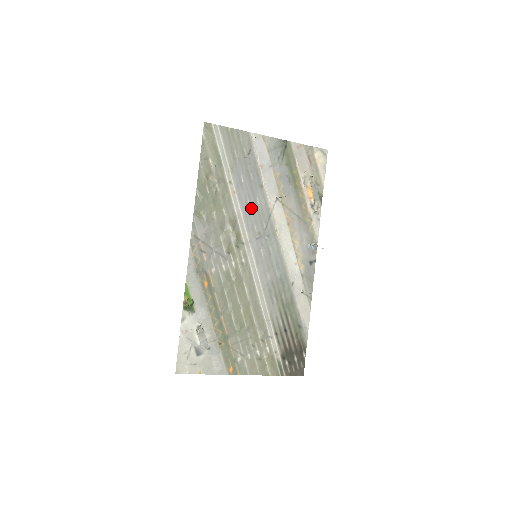
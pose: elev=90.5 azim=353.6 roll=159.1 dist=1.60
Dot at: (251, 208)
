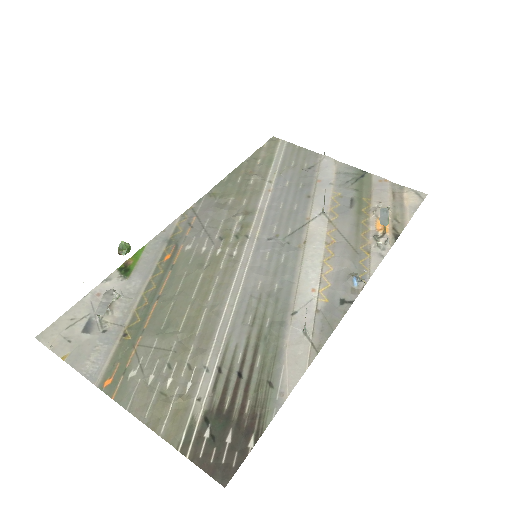
Dot at: (282, 210)
